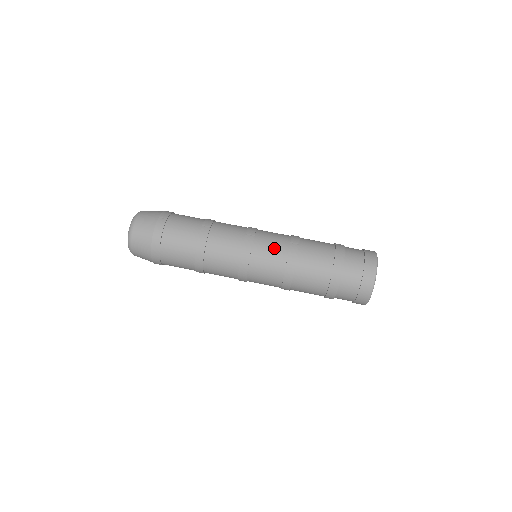
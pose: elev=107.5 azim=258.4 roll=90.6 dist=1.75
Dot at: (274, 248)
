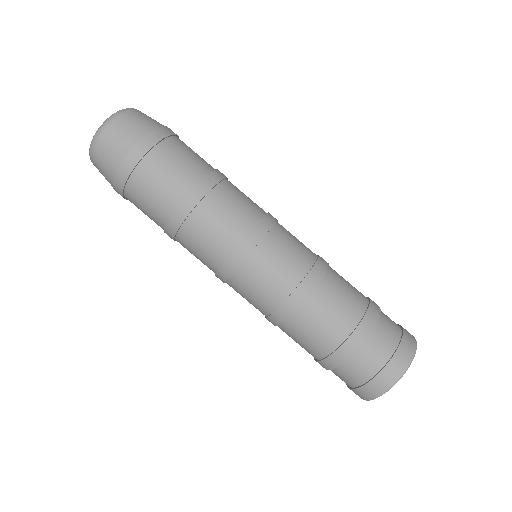
Dot at: (288, 261)
